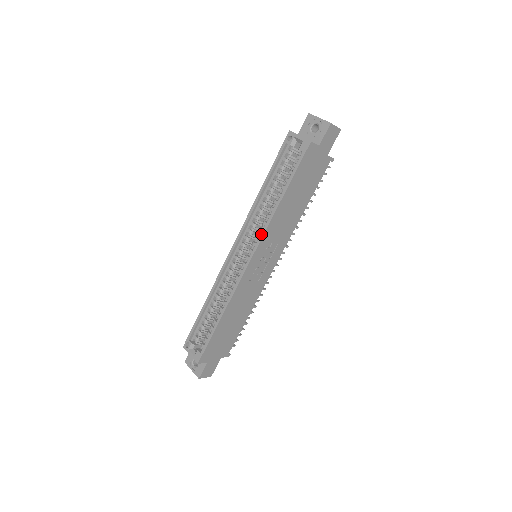
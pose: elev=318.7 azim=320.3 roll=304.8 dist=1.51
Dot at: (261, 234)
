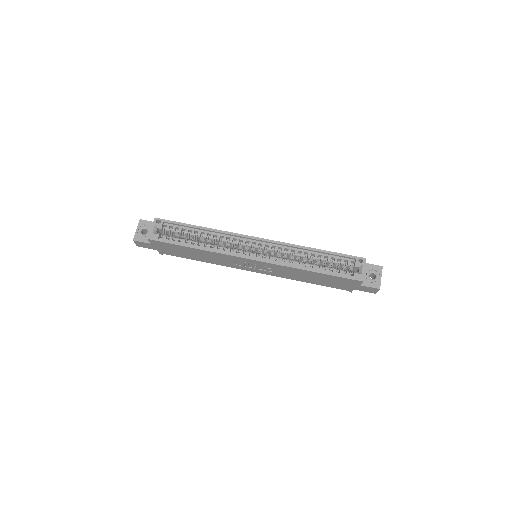
Dot at: (279, 262)
